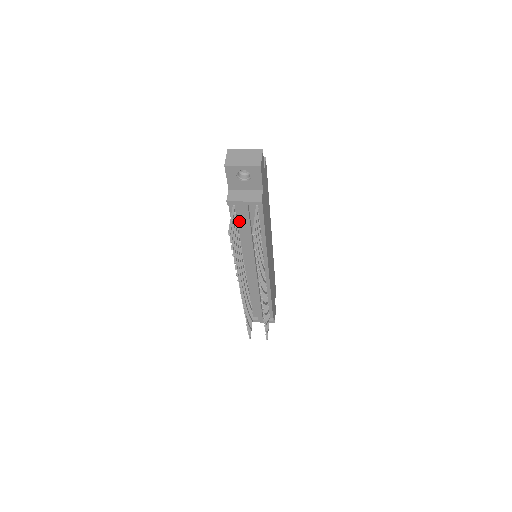
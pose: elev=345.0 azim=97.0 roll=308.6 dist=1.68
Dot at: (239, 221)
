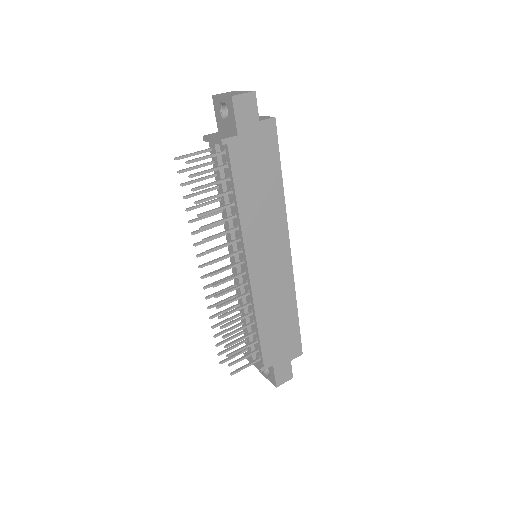
Dot at: occluded
